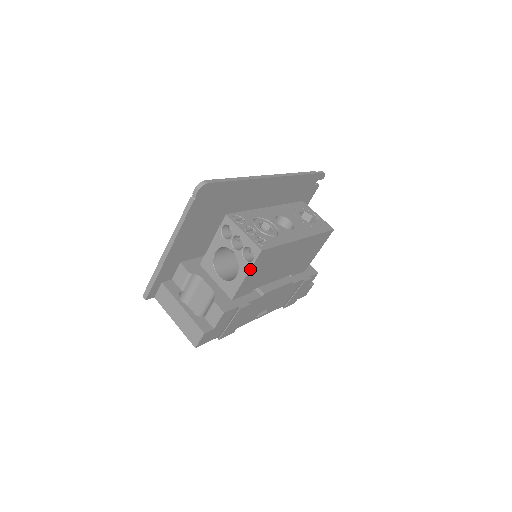
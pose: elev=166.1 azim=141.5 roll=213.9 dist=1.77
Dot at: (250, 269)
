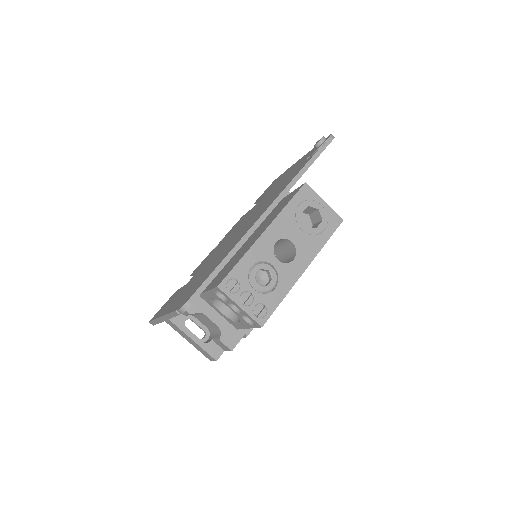
Dot at: occluded
